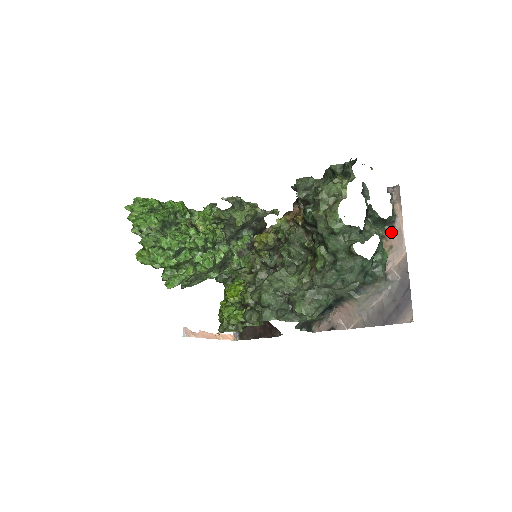
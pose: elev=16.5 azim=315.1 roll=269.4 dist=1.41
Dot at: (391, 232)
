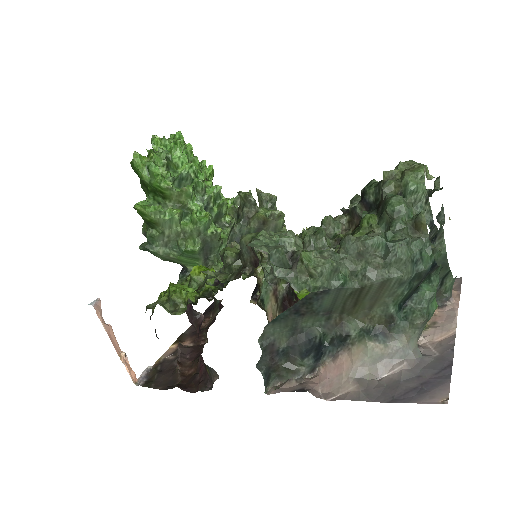
Dot at: (439, 310)
